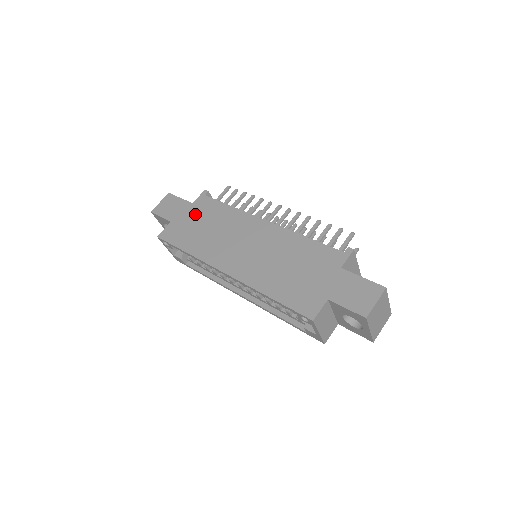
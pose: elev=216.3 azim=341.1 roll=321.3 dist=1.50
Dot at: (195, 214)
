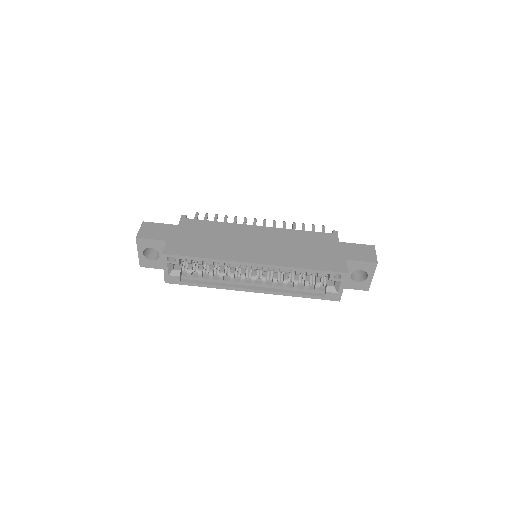
Dot at: (188, 232)
